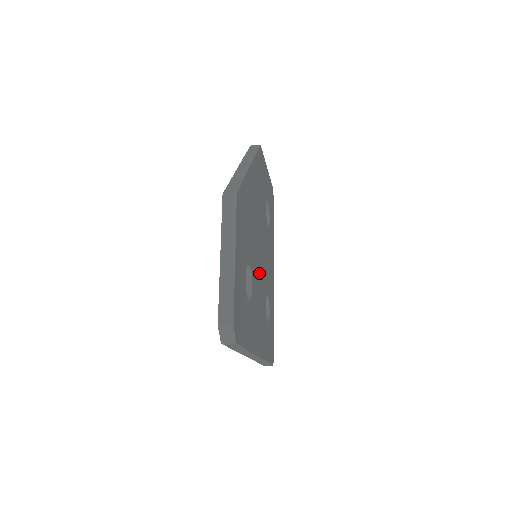
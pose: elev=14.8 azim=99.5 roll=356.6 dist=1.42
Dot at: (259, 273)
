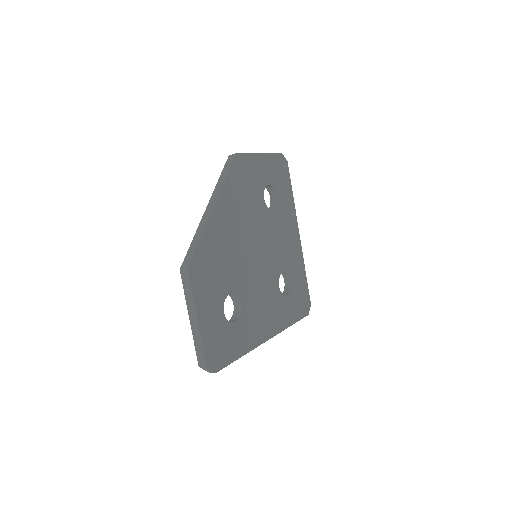
Dot at: (257, 275)
